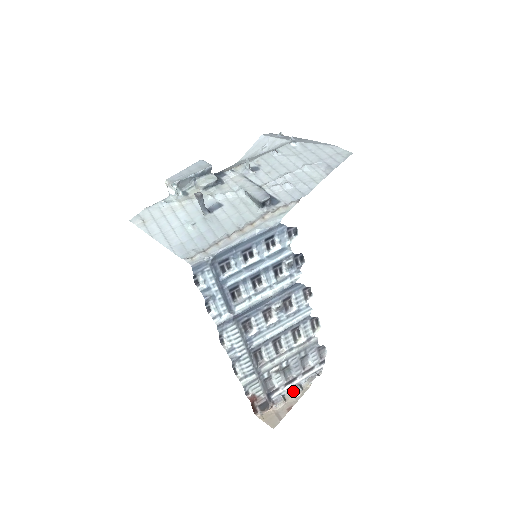
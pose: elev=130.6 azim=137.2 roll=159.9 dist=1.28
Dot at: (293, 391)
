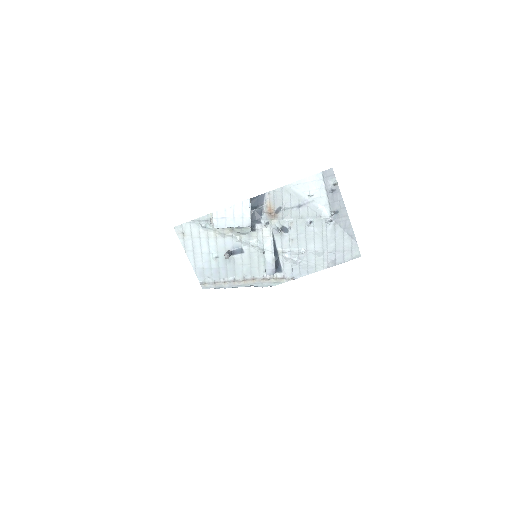
Dot at: occluded
